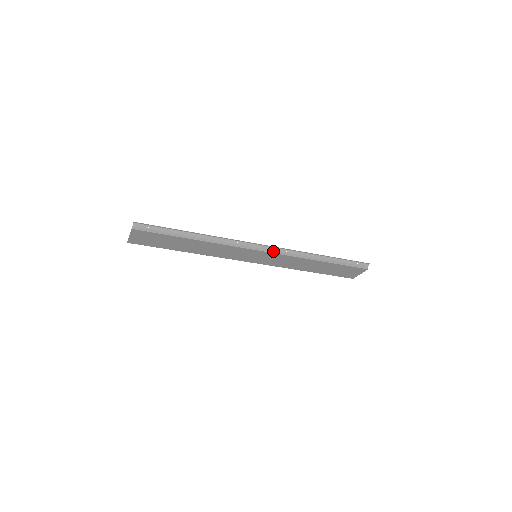
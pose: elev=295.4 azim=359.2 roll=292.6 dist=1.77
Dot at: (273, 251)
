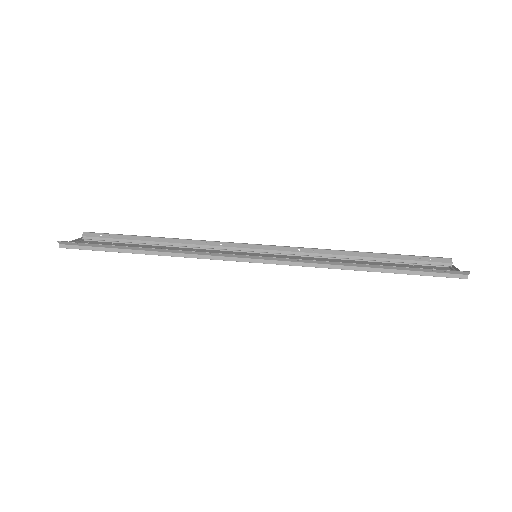
Dot at: (273, 261)
